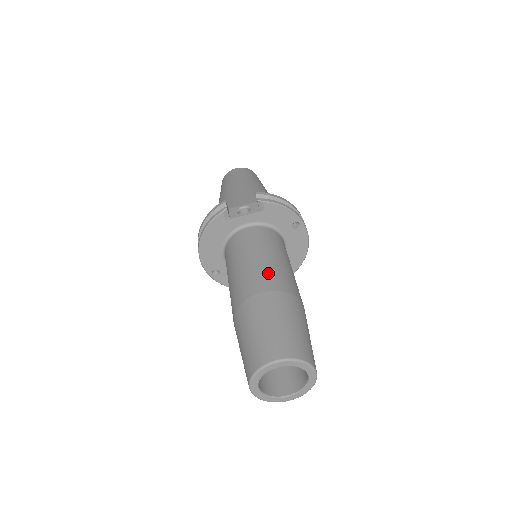
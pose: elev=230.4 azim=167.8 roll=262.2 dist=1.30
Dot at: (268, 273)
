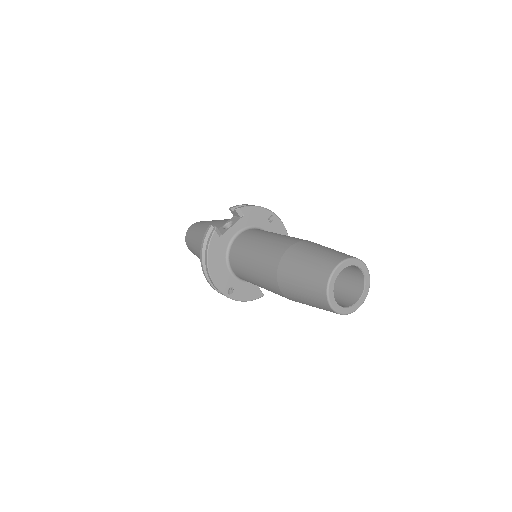
Dot at: (281, 240)
